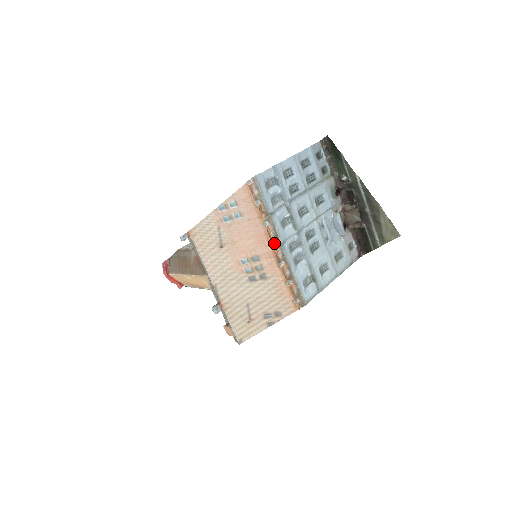
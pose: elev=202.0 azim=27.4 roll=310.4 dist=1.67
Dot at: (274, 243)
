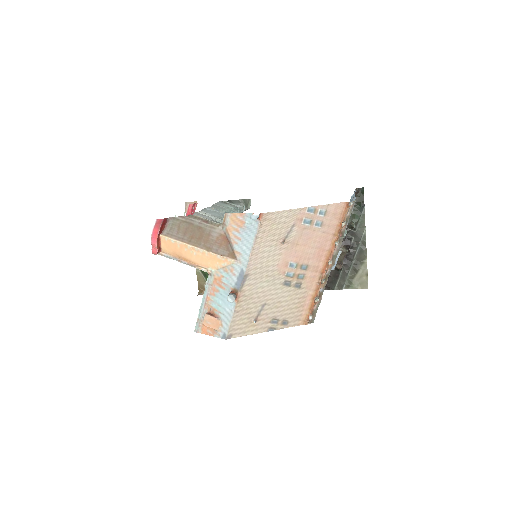
Dot at: (332, 262)
